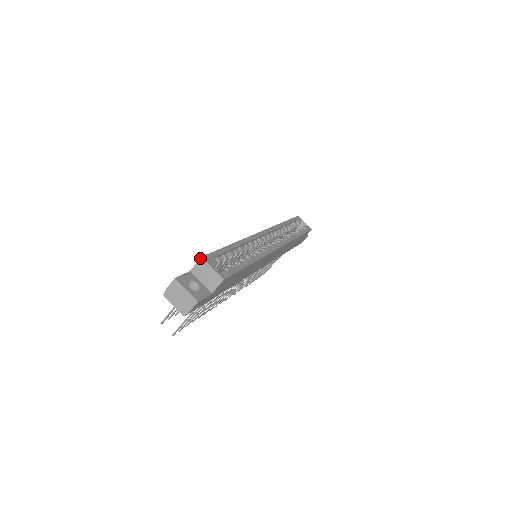
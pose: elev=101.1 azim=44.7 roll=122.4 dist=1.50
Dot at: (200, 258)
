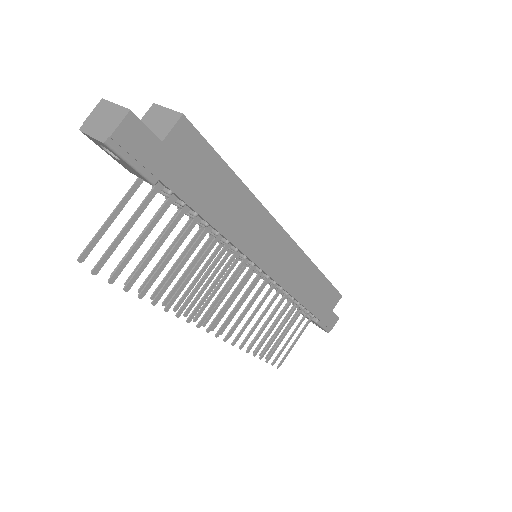
Dot at: occluded
